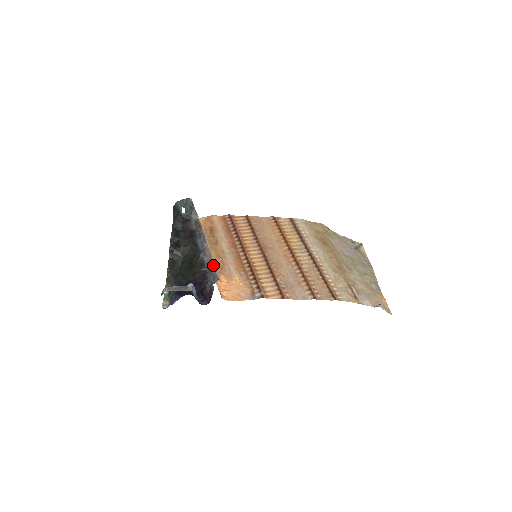
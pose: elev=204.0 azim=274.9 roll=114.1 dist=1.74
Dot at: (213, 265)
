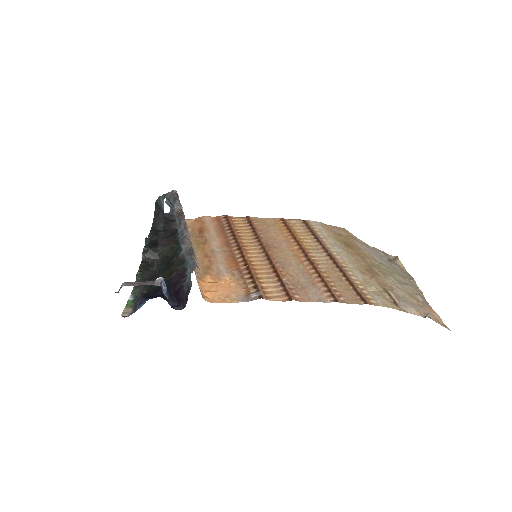
Dot at: (191, 251)
